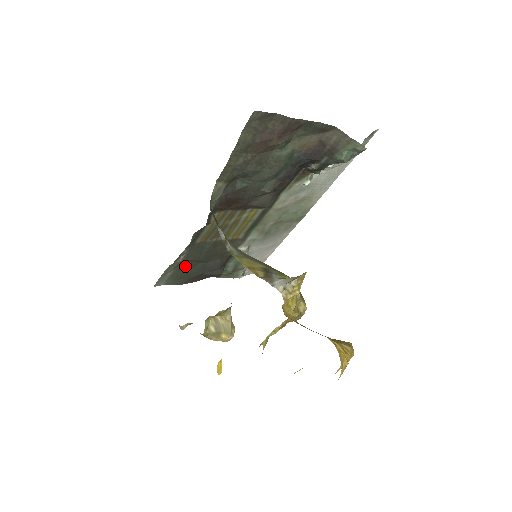
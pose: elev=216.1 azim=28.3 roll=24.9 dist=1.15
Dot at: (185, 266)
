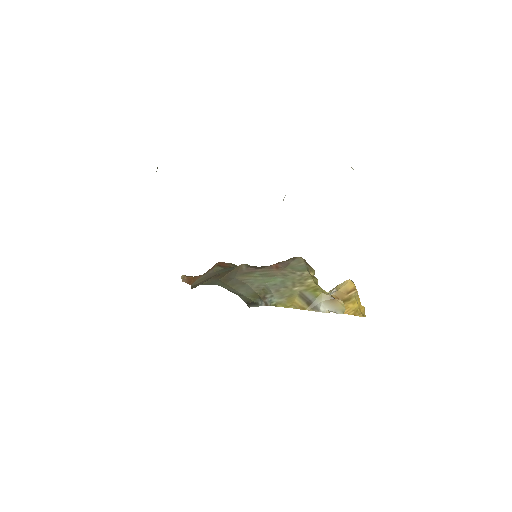
Dot at: occluded
